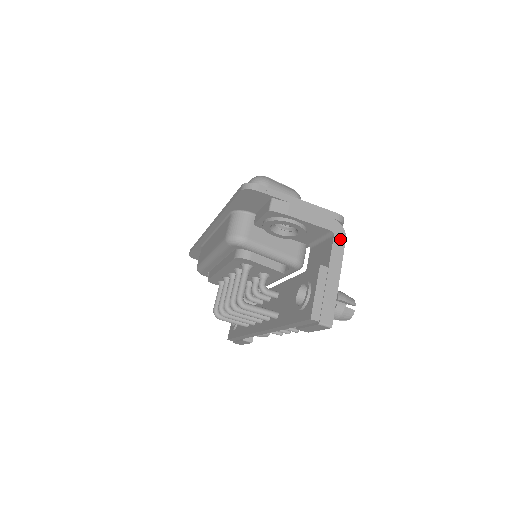
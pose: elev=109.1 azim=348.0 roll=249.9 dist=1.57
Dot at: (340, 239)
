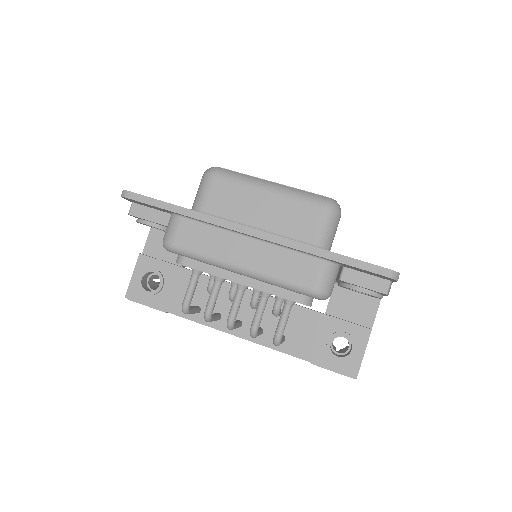
Dot at: occluded
